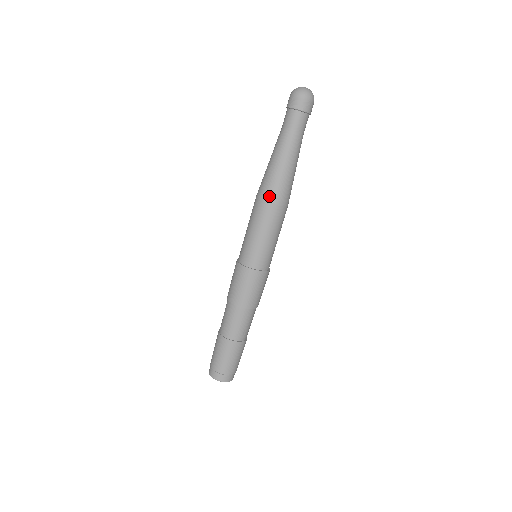
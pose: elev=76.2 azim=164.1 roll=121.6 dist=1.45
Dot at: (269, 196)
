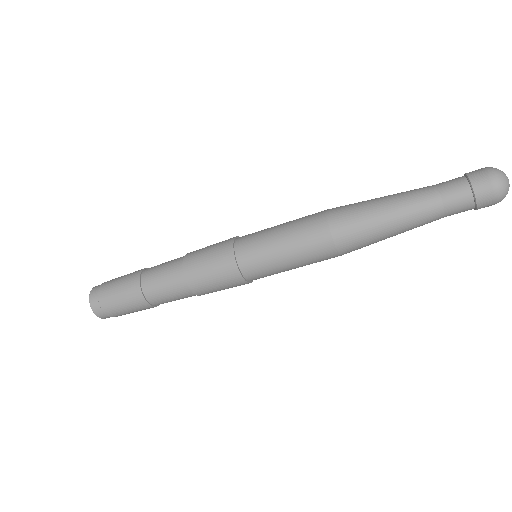
Dot at: (346, 251)
